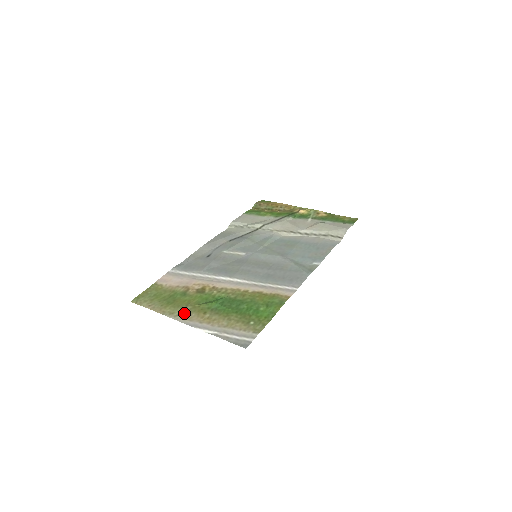
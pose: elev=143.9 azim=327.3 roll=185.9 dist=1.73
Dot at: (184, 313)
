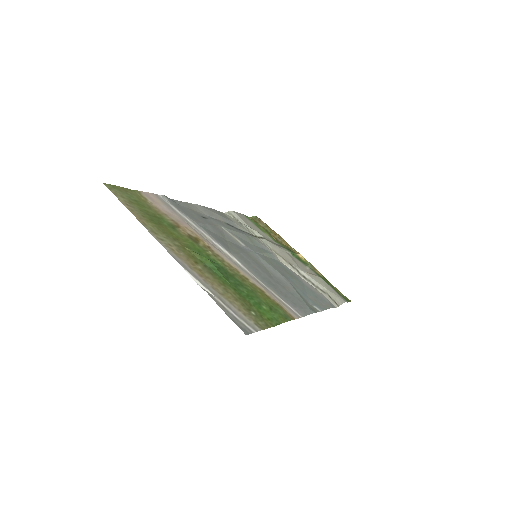
Dot at: (171, 243)
